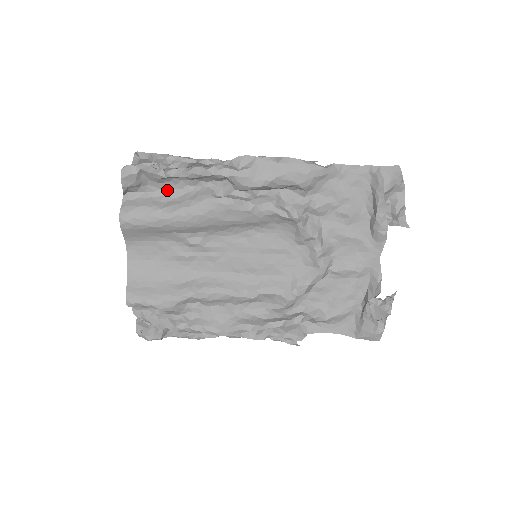
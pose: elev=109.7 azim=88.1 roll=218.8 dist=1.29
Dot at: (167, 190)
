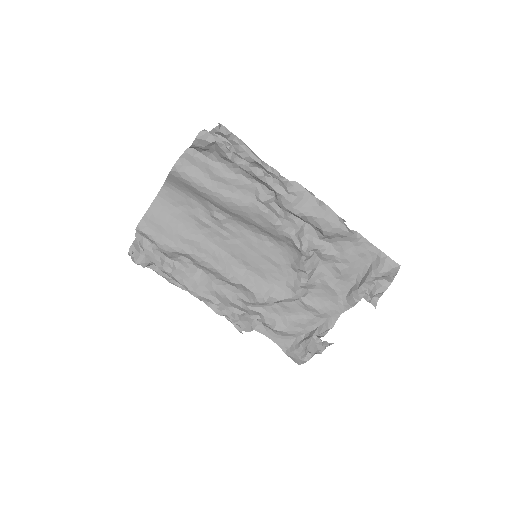
Dot at: (224, 167)
